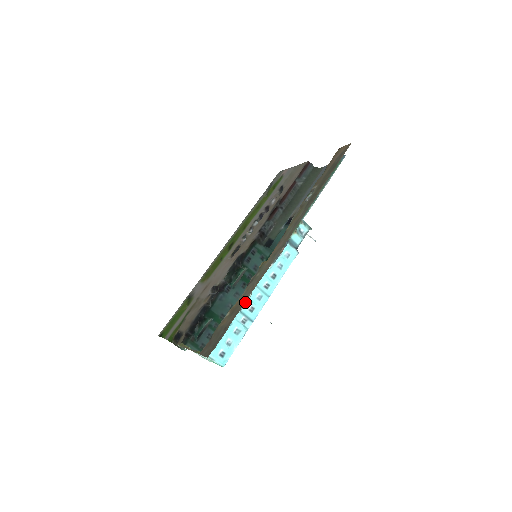
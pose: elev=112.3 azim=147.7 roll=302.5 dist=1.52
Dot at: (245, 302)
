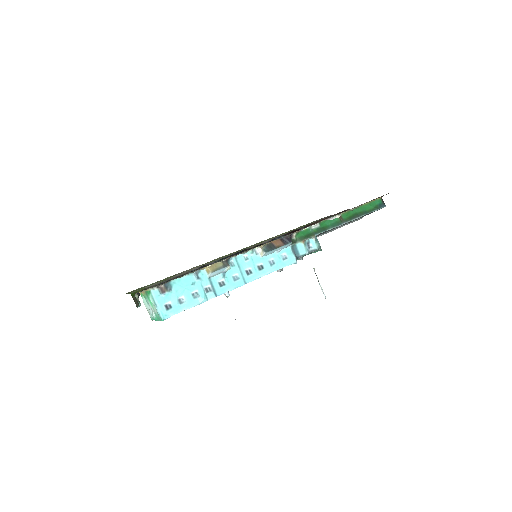
Dot at: (219, 272)
